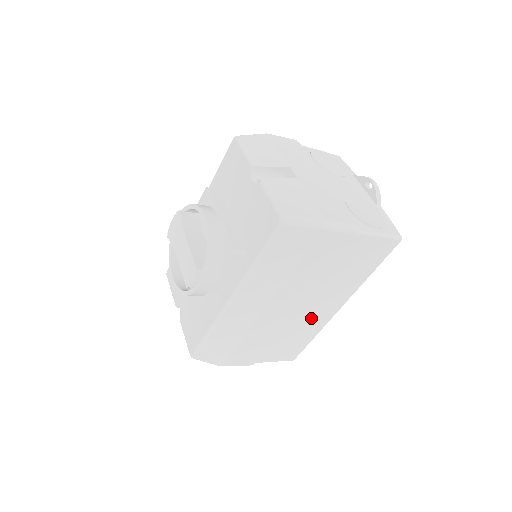
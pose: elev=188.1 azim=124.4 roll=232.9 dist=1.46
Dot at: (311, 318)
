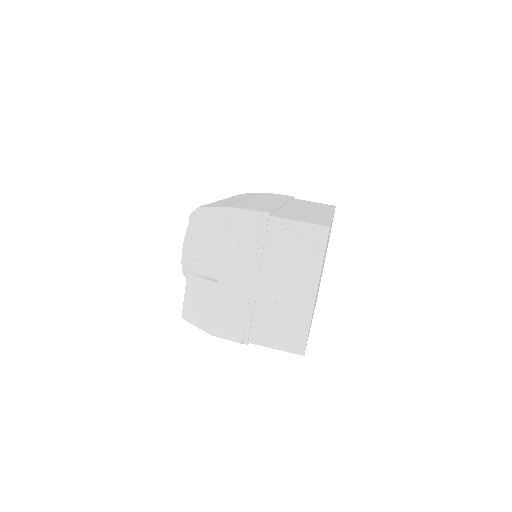
Dot at: occluded
